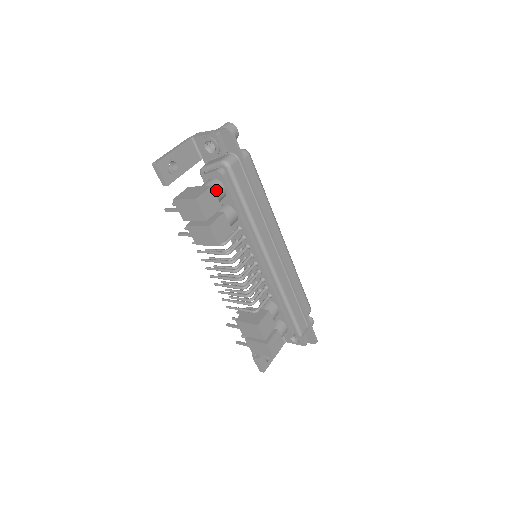
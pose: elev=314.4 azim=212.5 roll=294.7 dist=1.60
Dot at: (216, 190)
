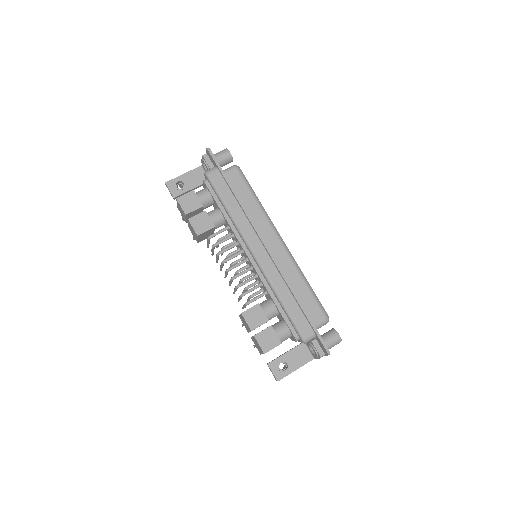
Dot at: (200, 194)
